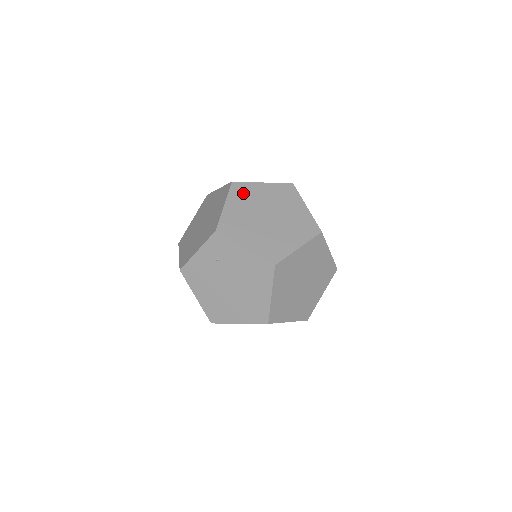
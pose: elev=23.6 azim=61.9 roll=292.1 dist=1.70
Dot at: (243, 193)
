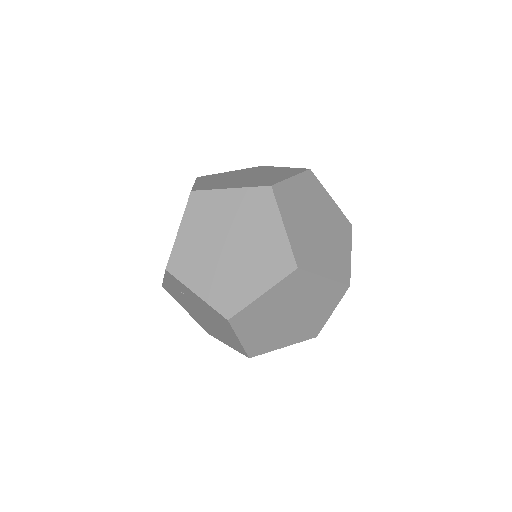
Dot at: (203, 209)
